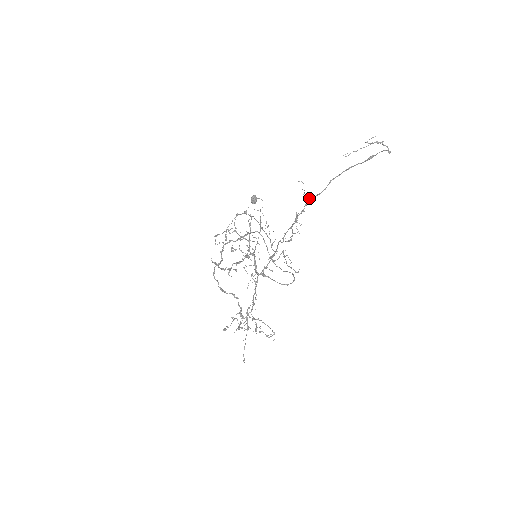
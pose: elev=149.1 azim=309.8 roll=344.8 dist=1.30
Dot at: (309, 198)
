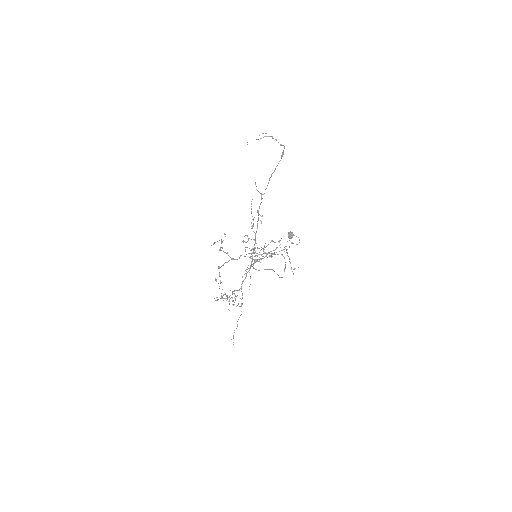
Dot at: occluded
